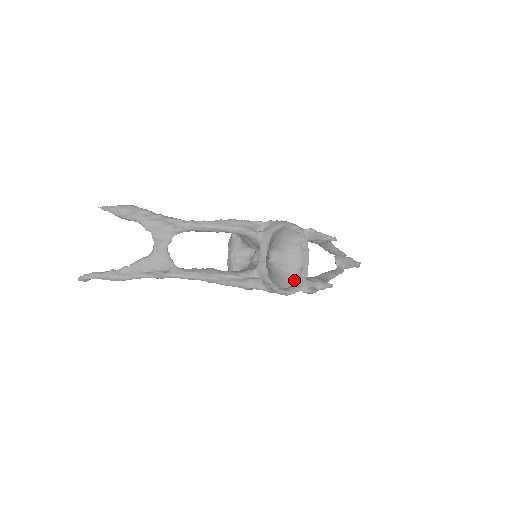
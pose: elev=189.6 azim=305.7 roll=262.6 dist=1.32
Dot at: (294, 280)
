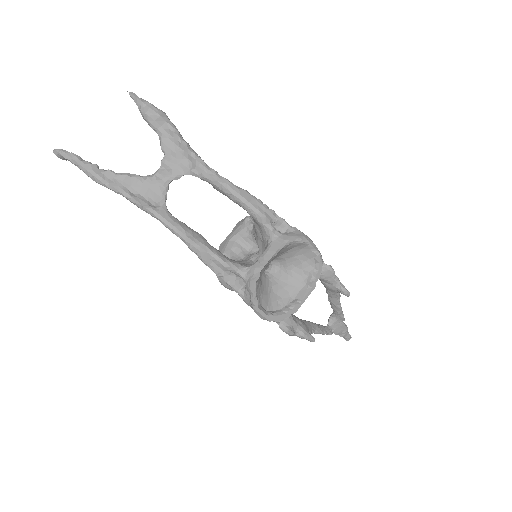
Dot at: (279, 307)
